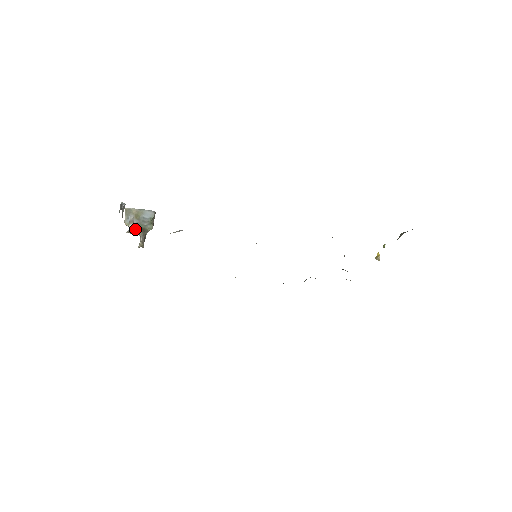
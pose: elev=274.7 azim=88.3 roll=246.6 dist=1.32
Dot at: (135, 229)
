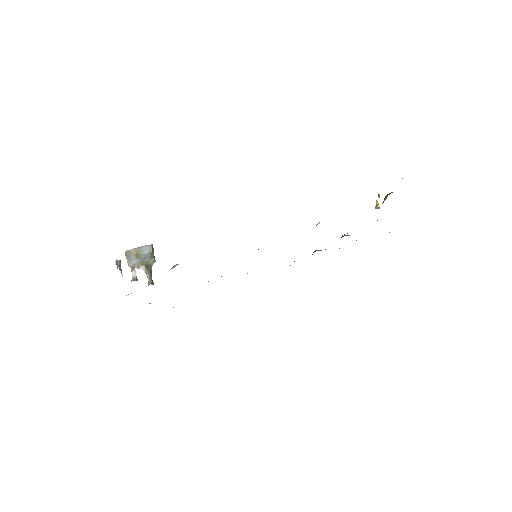
Dot at: (140, 268)
